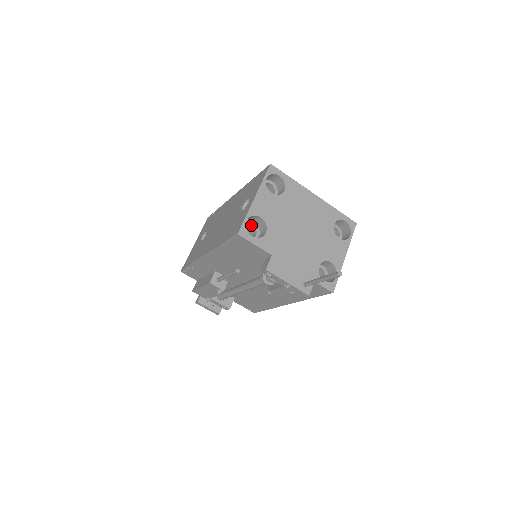
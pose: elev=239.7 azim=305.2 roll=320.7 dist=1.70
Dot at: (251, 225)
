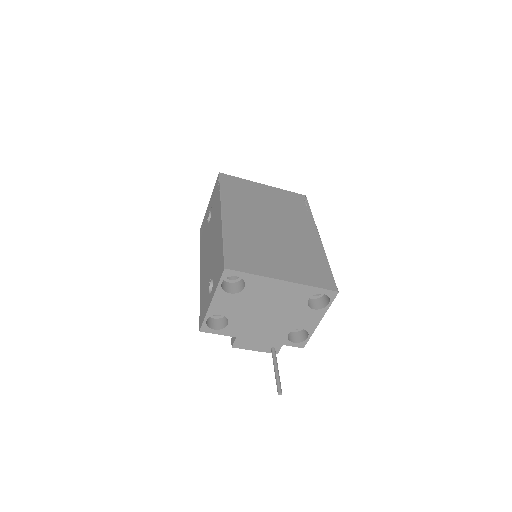
Dot at: occluded
